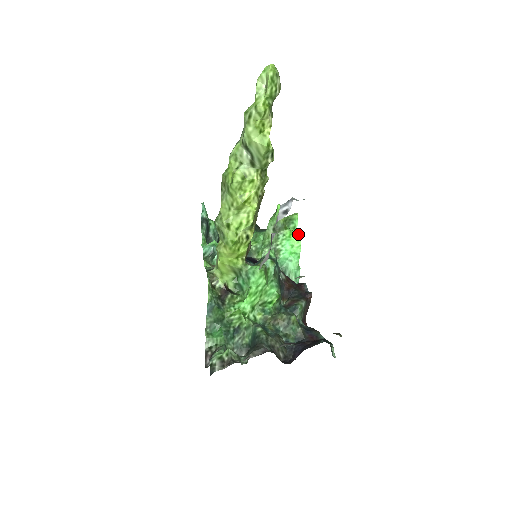
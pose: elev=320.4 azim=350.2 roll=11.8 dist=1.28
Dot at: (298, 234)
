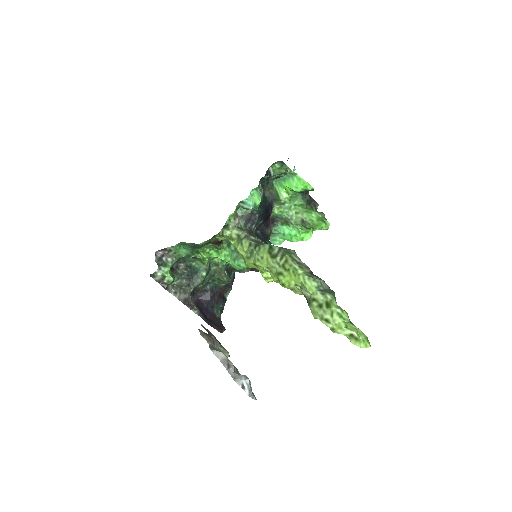
Dot at: (308, 238)
